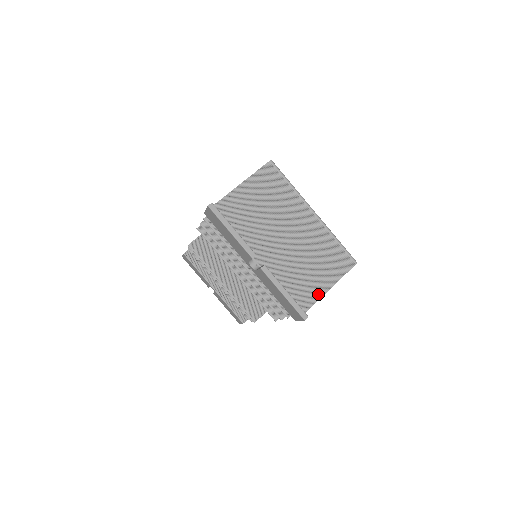
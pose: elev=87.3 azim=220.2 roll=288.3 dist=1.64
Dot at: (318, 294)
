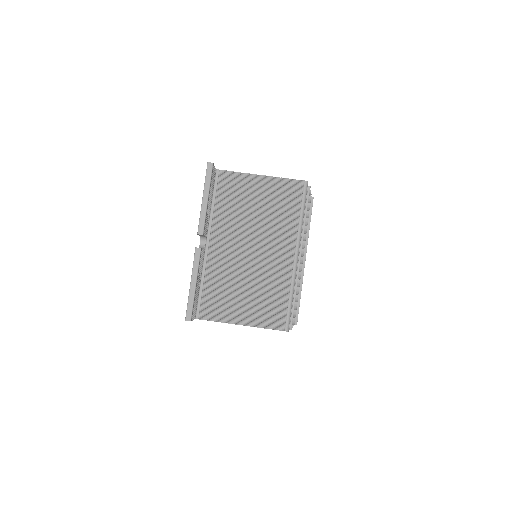
Dot at: (228, 318)
